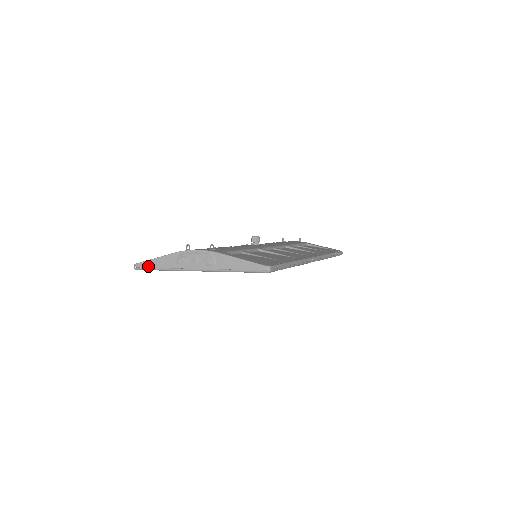
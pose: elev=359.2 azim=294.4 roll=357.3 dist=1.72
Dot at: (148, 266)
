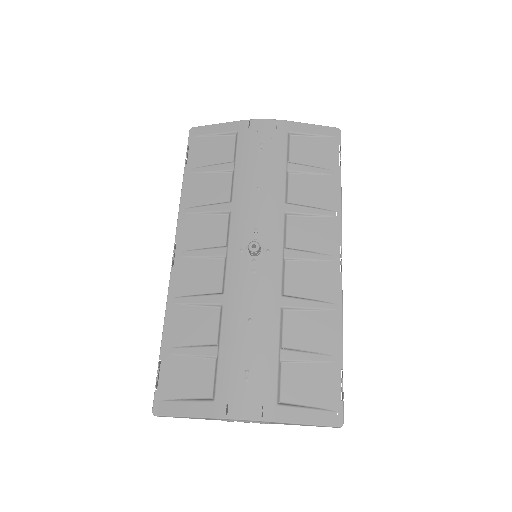
Dot at: occluded
